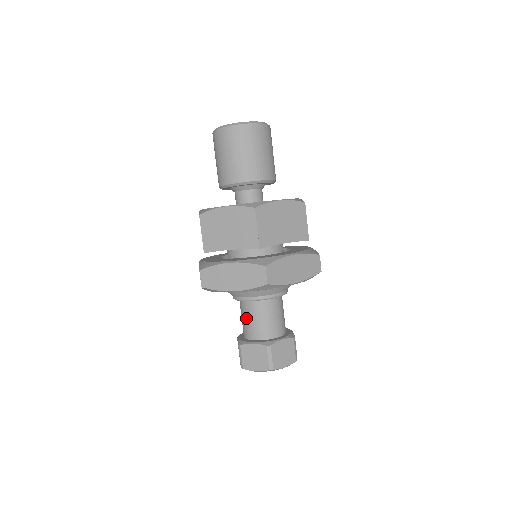
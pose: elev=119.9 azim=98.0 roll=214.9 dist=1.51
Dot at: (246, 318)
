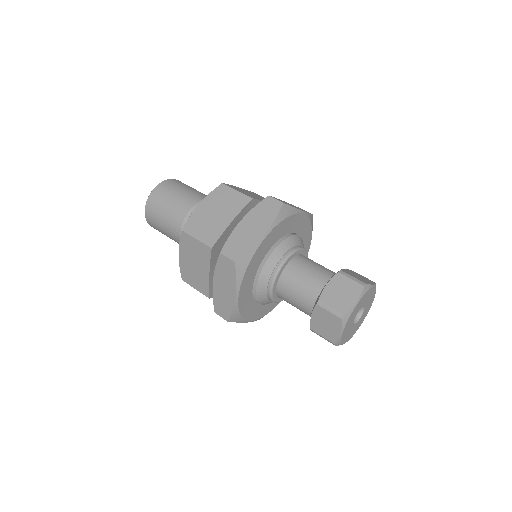
Dot at: (298, 284)
